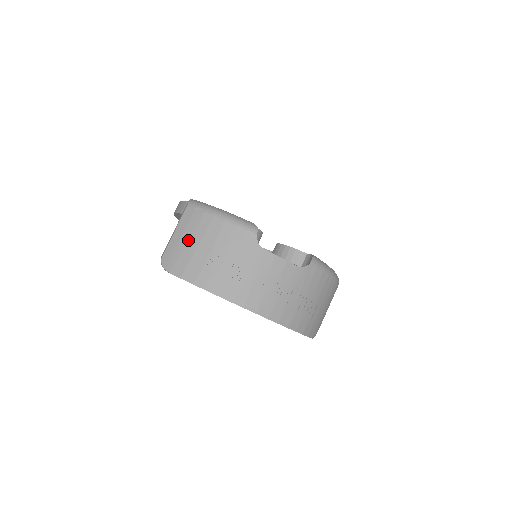
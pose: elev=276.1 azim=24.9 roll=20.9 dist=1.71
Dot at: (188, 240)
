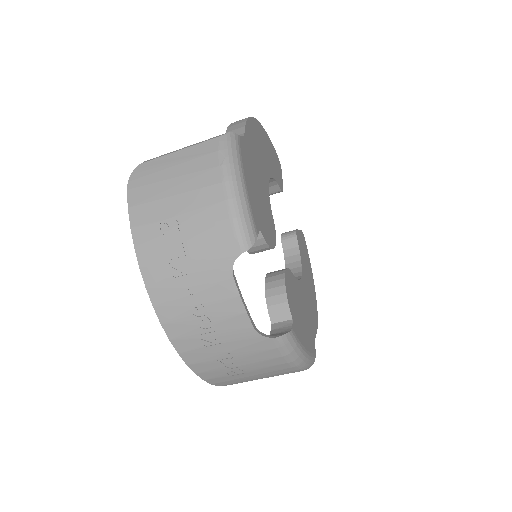
Dot at: (176, 176)
